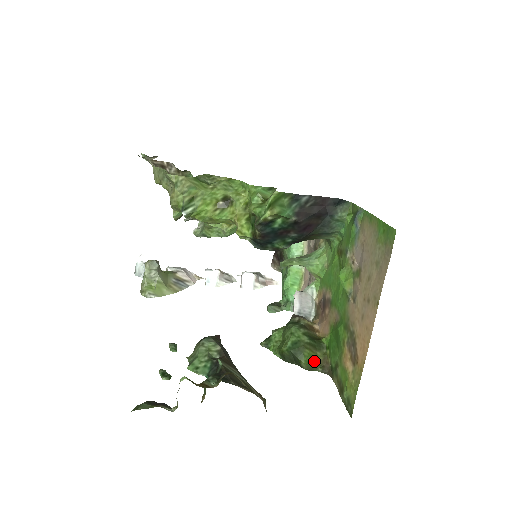
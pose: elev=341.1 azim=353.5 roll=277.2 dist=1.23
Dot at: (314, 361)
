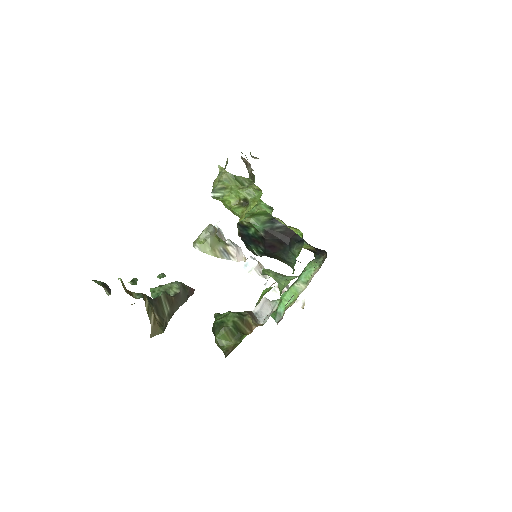
Dot at: (225, 343)
